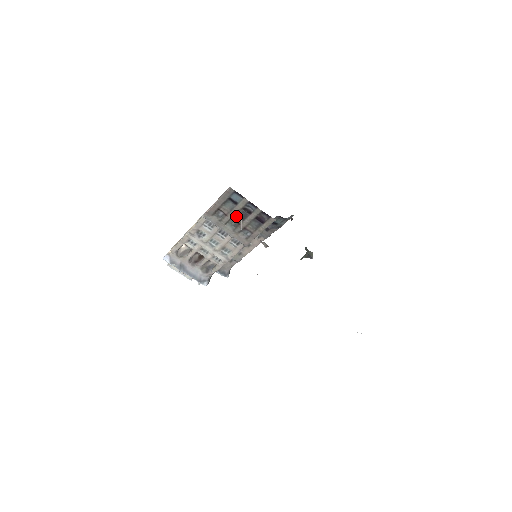
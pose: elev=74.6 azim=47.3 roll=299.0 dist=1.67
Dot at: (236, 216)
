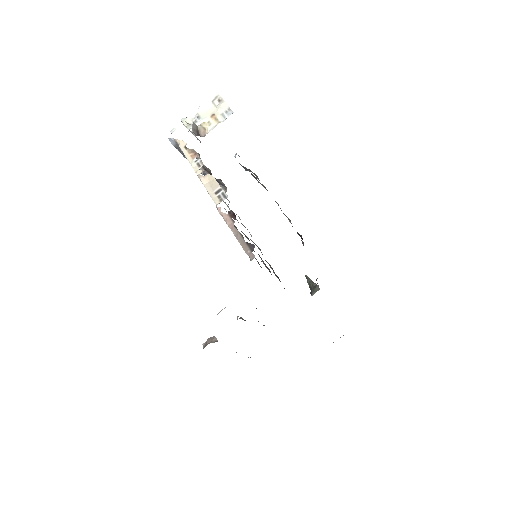
Dot at: occluded
